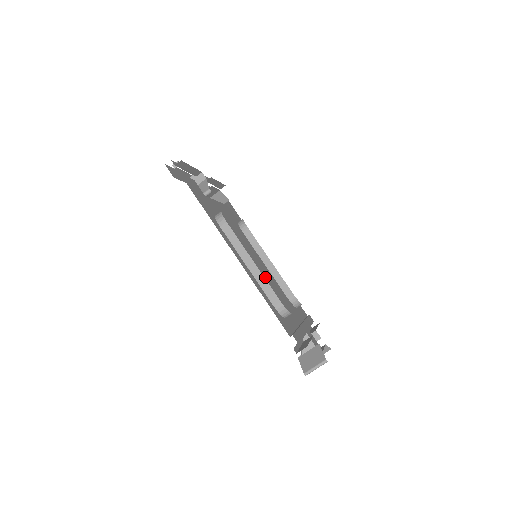
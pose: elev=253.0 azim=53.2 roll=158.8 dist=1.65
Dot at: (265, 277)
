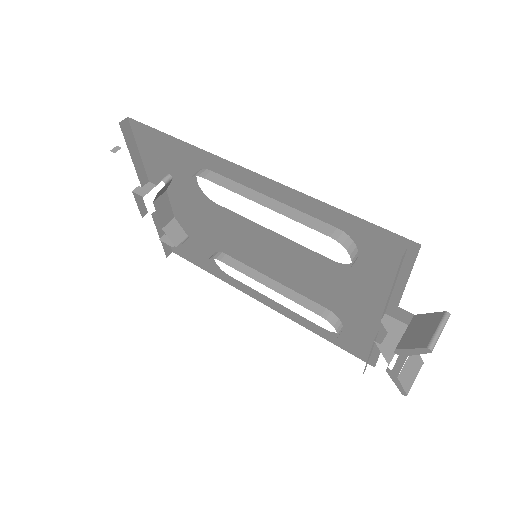
Dot at: occluded
